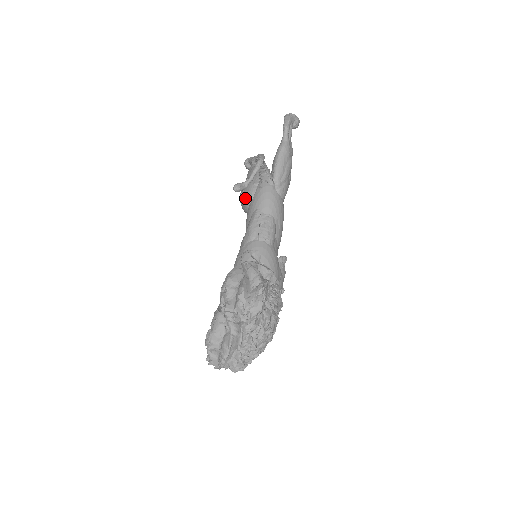
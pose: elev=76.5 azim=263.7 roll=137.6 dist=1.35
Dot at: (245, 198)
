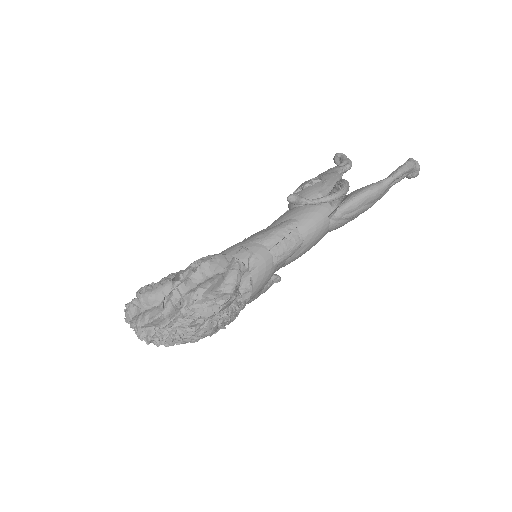
Dot at: occluded
